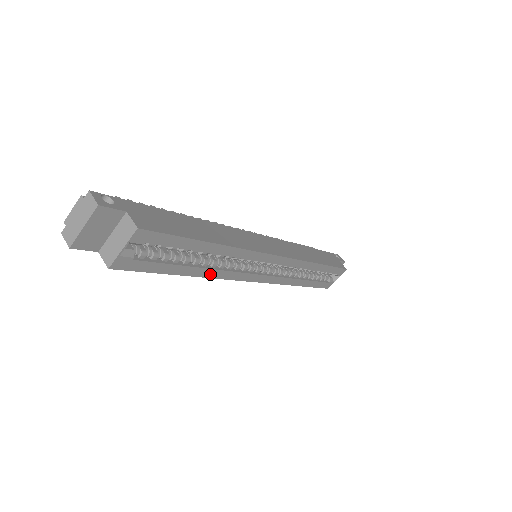
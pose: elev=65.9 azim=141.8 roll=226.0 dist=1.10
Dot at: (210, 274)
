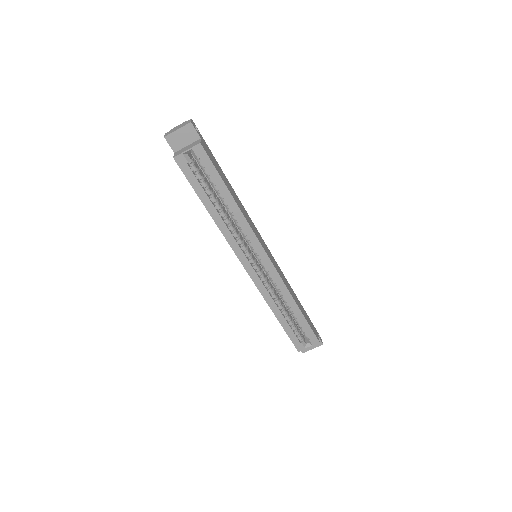
Dot at: (220, 225)
